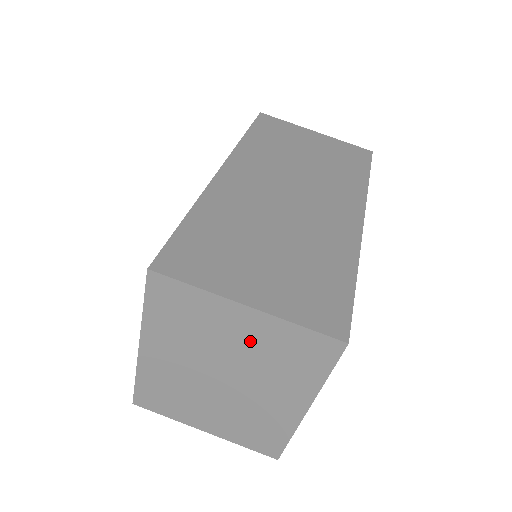
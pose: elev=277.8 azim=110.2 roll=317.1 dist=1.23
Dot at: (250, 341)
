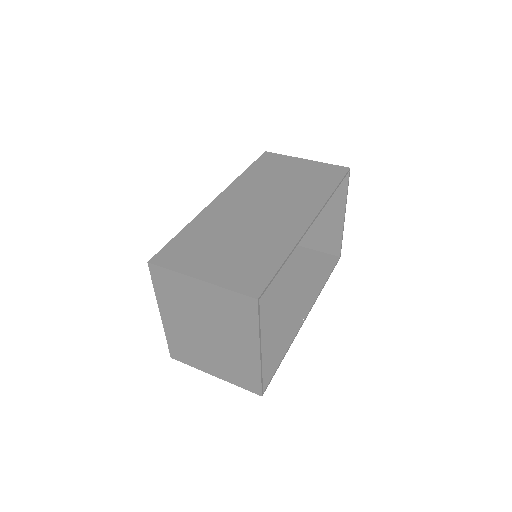
Dot at: (210, 304)
